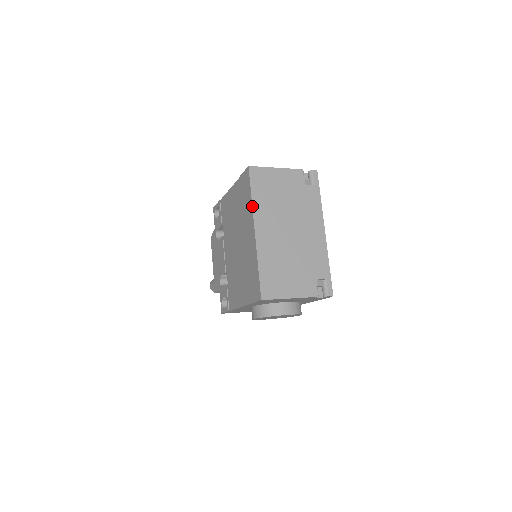
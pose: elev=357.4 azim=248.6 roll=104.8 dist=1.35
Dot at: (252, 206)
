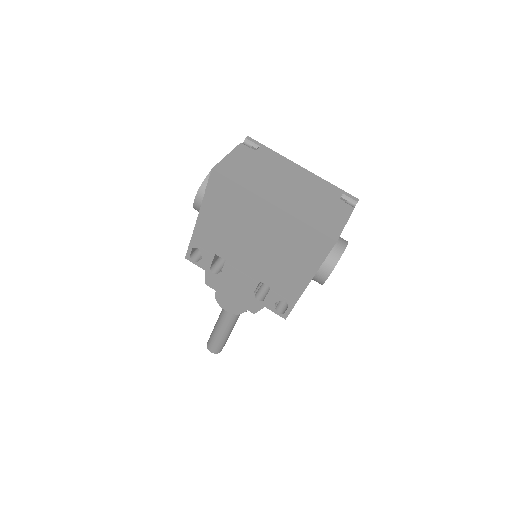
Dot at: (250, 191)
